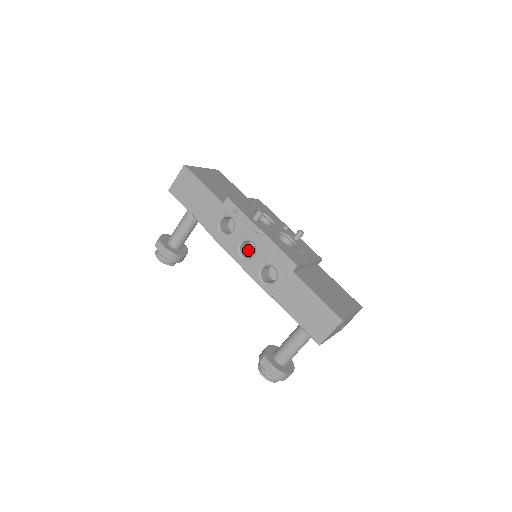
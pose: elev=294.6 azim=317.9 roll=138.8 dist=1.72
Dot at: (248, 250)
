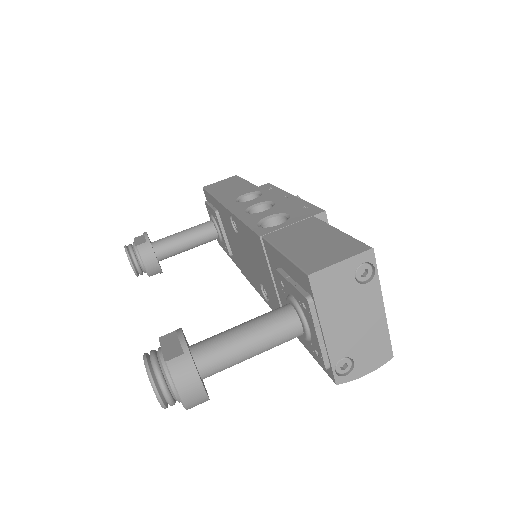
Dot at: occluded
